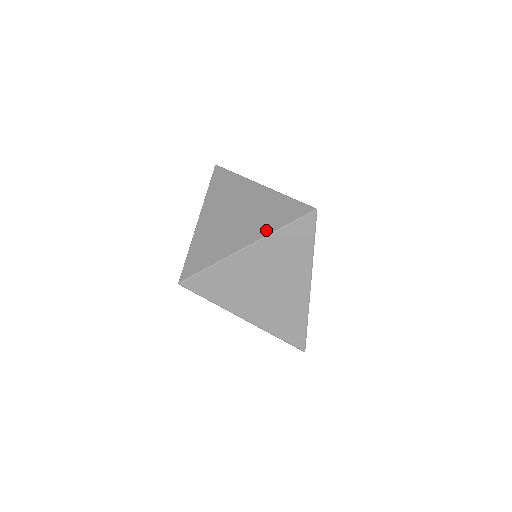
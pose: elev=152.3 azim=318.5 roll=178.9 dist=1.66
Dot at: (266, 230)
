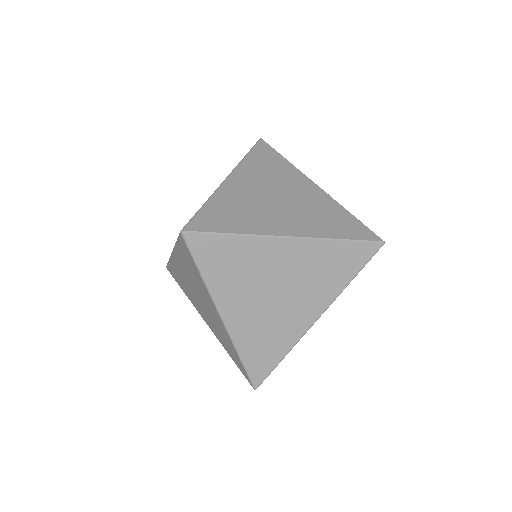
Dot at: occluded
